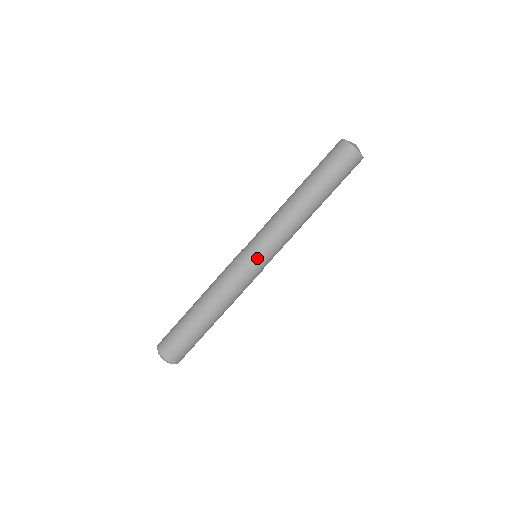
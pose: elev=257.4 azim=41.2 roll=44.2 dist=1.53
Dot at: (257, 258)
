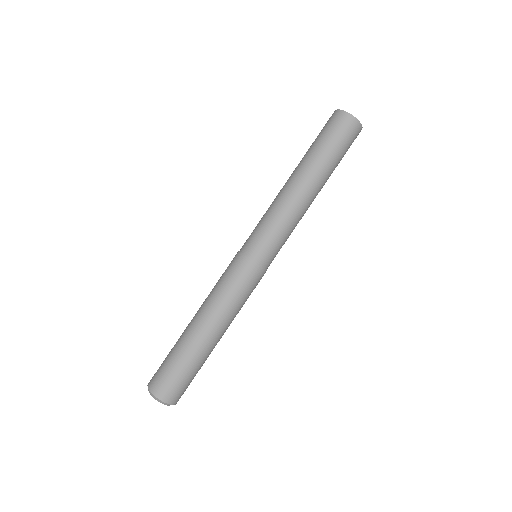
Dot at: (257, 255)
